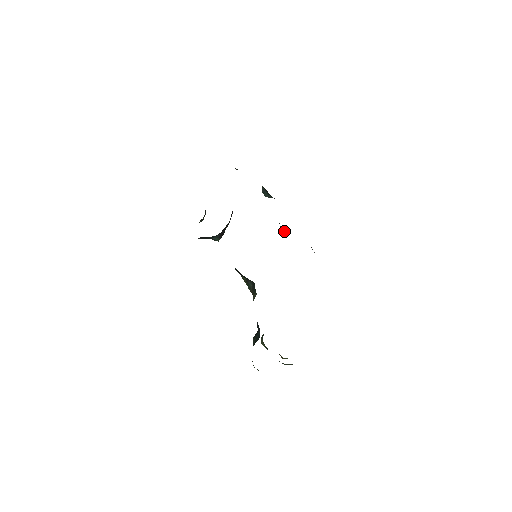
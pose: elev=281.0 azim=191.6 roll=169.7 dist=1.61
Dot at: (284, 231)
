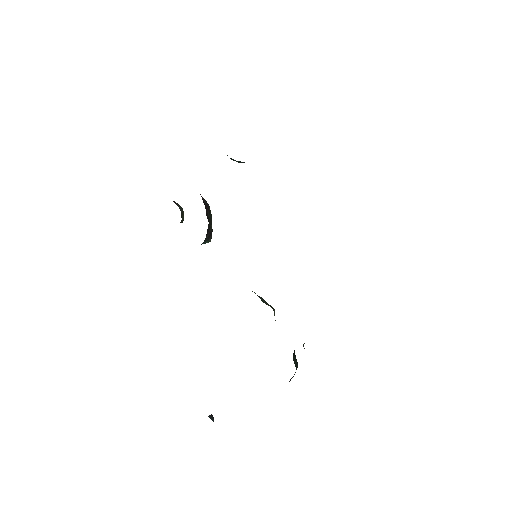
Dot at: occluded
